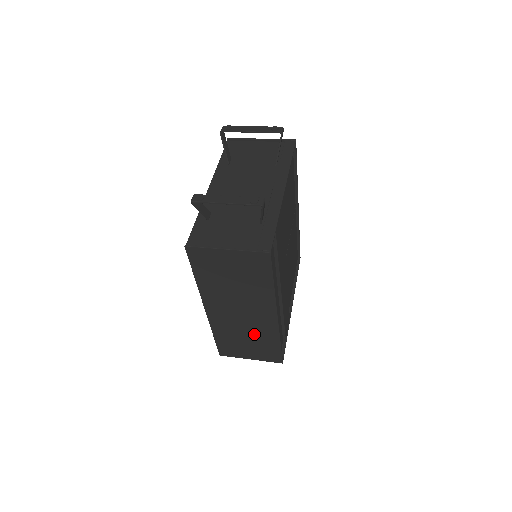
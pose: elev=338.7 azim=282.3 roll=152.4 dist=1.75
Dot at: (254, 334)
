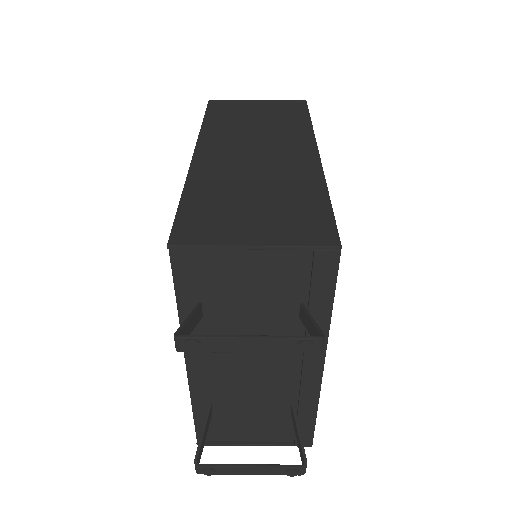
Dot at: occluded
